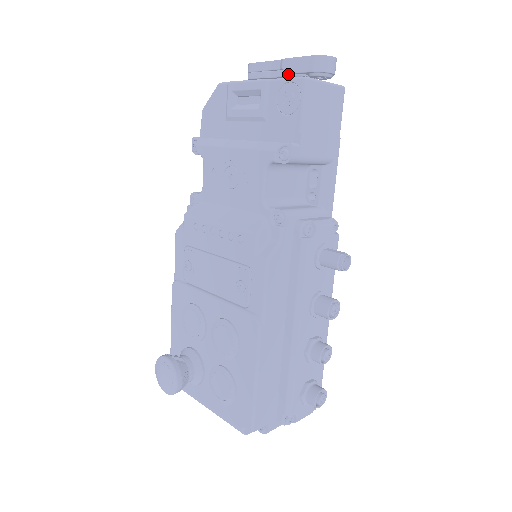
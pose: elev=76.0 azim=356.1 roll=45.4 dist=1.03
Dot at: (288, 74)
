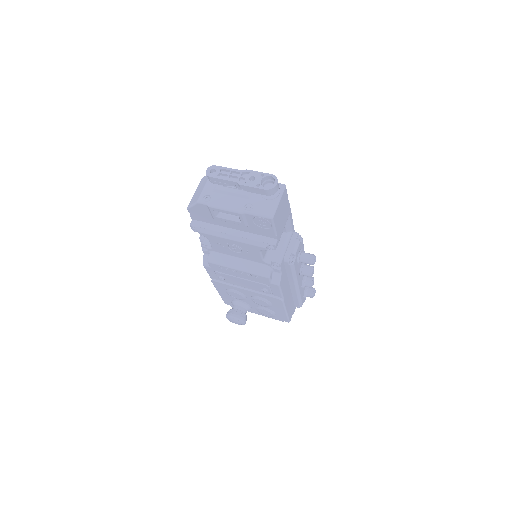
Dot at: (246, 190)
